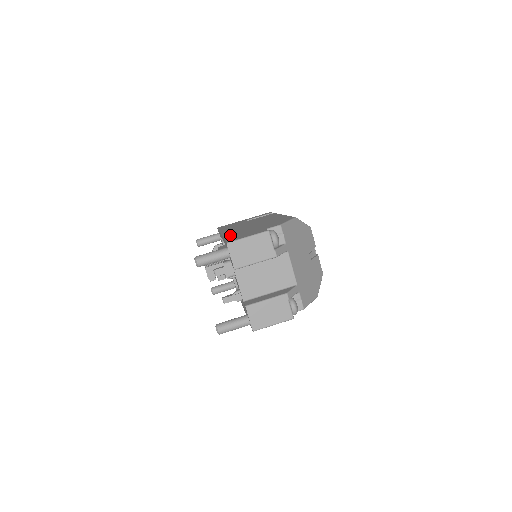
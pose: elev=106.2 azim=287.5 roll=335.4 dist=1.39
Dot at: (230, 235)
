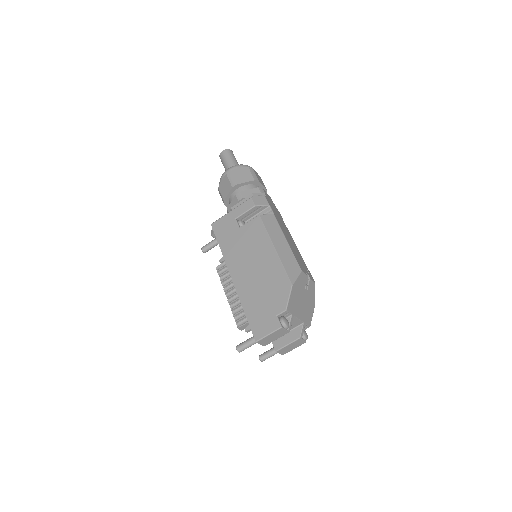
Dot at: (247, 305)
